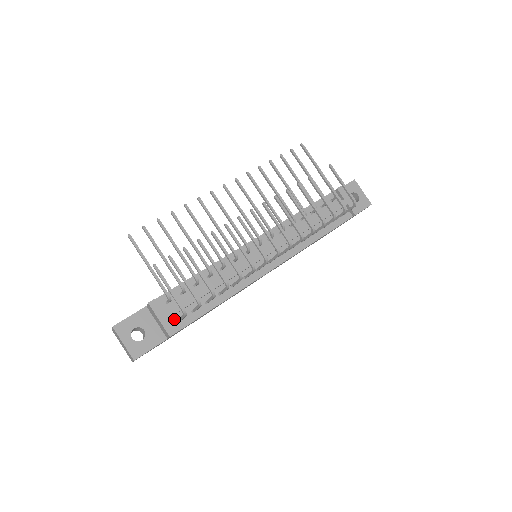
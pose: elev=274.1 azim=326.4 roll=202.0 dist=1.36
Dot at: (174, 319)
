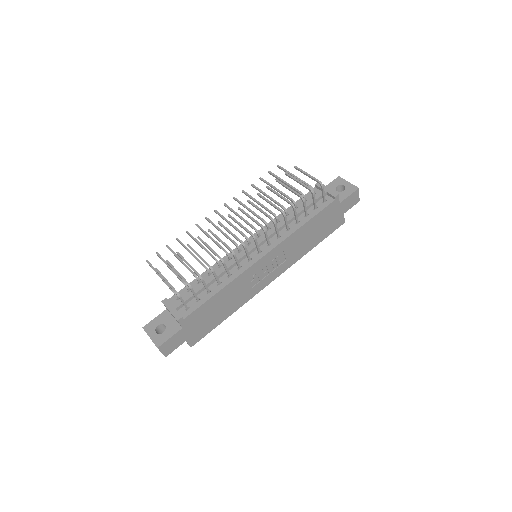
Dot at: (183, 310)
